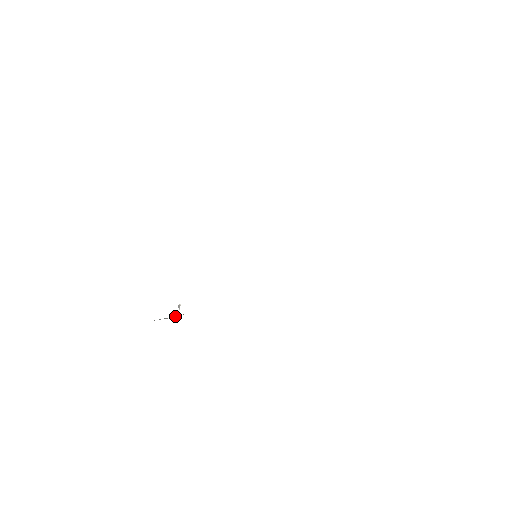
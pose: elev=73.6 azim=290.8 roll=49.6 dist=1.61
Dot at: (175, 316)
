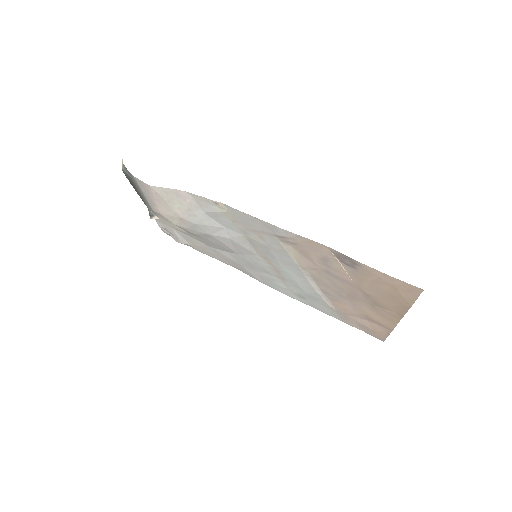
Dot at: occluded
